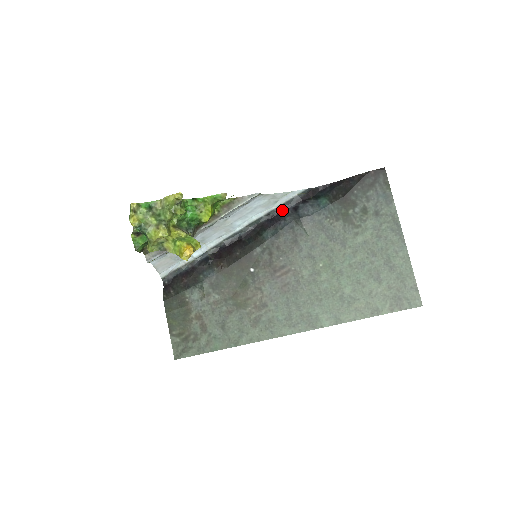
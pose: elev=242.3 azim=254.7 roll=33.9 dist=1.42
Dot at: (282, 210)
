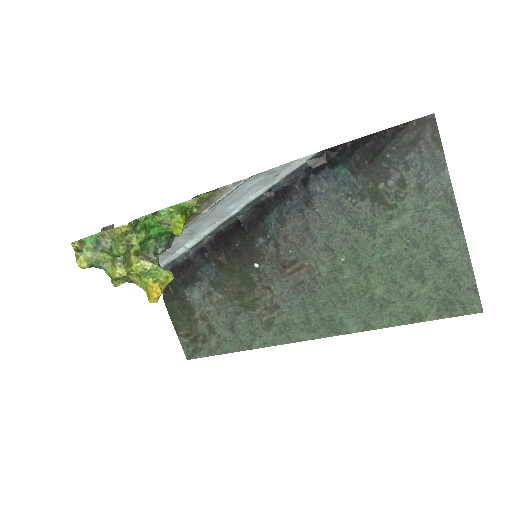
Dot at: (287, 184)
